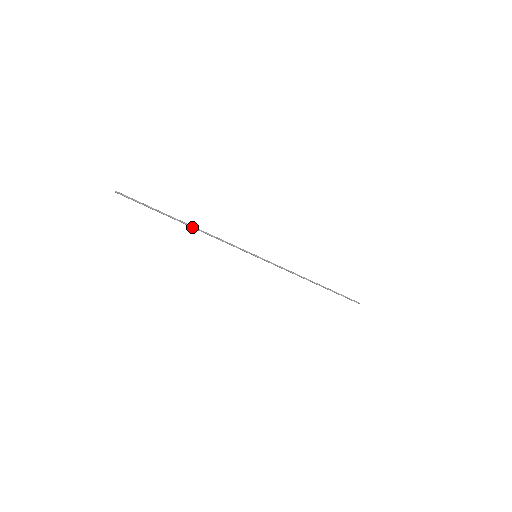
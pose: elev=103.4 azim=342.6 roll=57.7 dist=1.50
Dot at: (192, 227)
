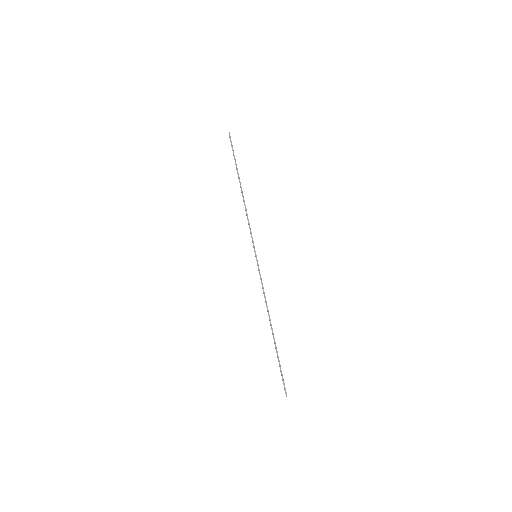
Dot at: (242, 193)
